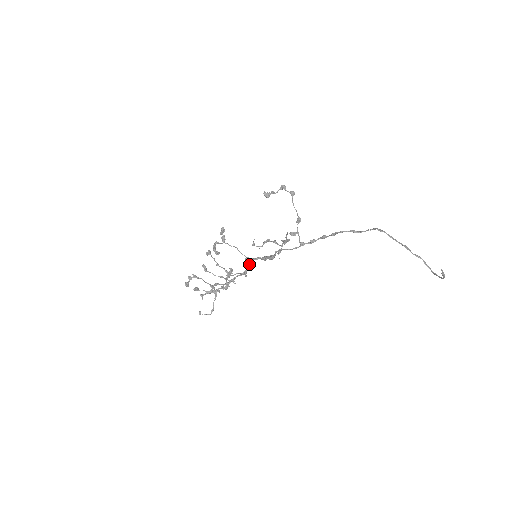
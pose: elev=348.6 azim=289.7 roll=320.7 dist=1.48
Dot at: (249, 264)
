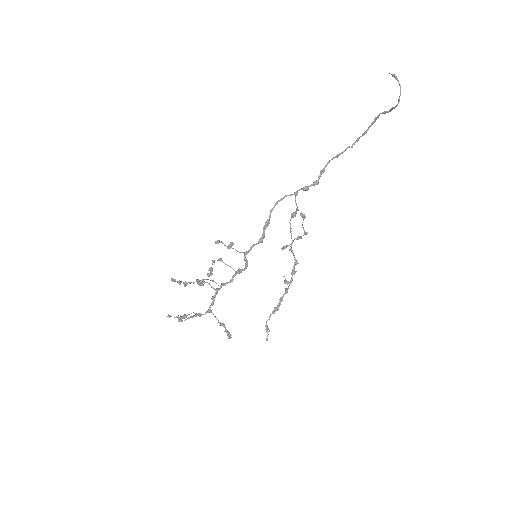
Dot at: (247, 266)
